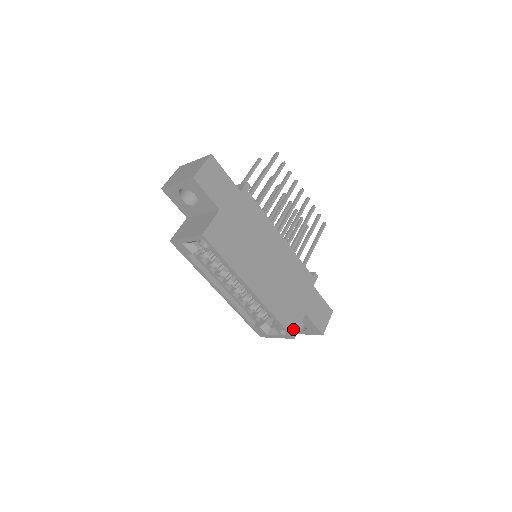
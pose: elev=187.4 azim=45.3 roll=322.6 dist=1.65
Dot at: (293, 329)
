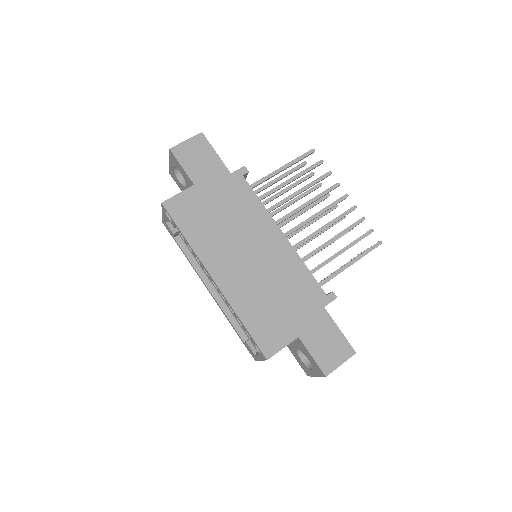
Dot at: (269, 347)
